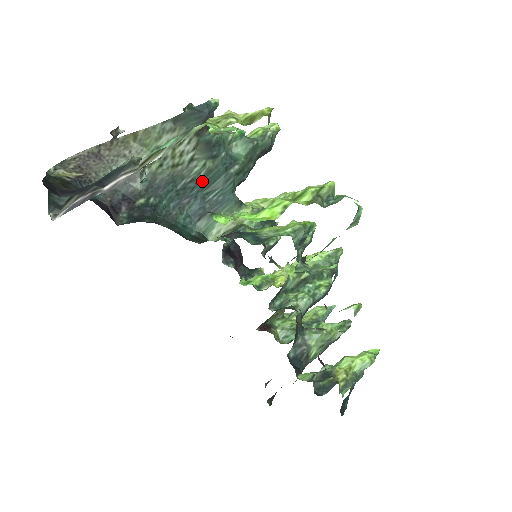
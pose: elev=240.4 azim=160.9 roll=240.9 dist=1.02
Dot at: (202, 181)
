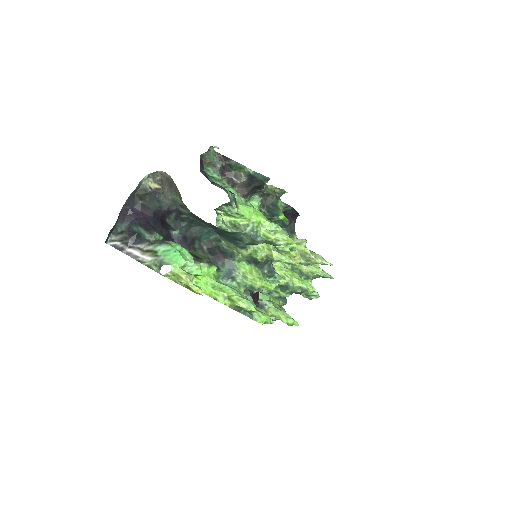
Dot at: (220, 231)
